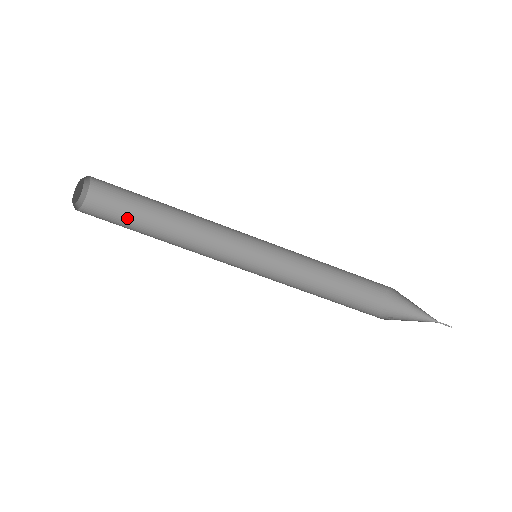
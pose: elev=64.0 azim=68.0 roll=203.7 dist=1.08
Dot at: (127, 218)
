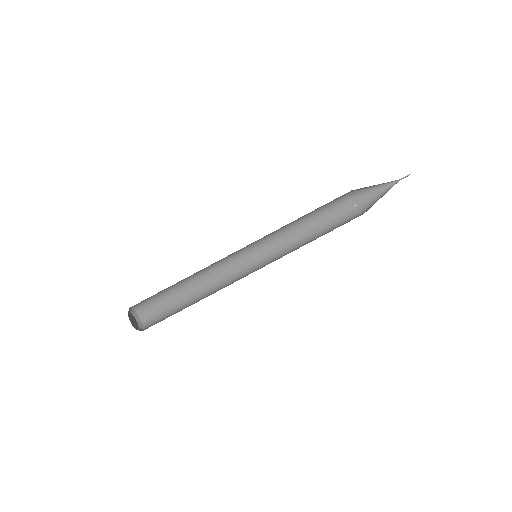
Dot at: (172, 311)
